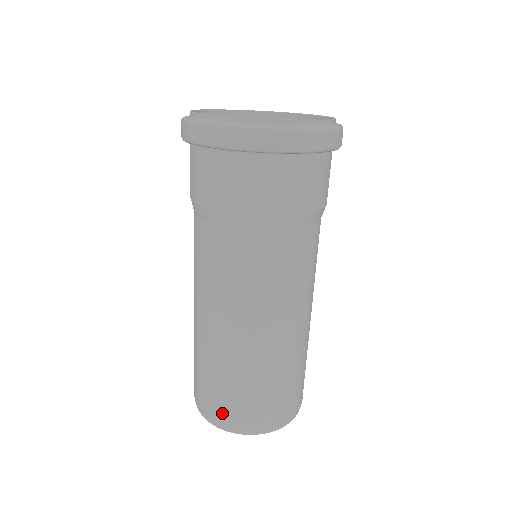
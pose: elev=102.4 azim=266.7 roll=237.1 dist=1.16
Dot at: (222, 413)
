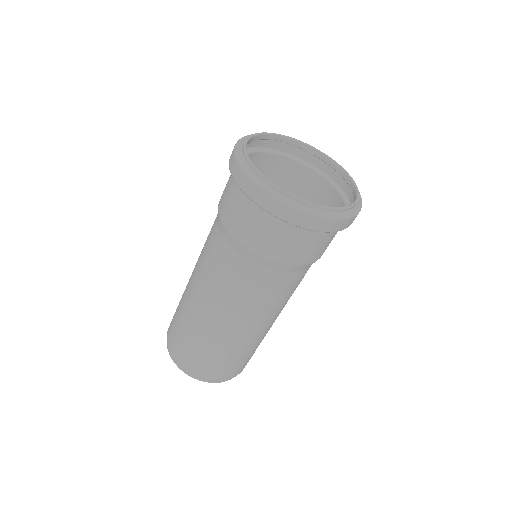
Dot at: (180, 356)
